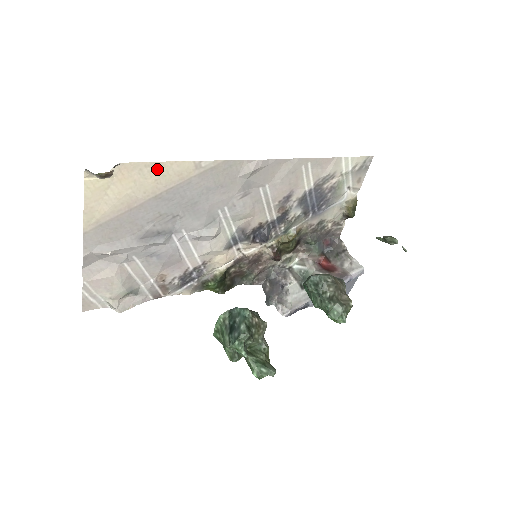
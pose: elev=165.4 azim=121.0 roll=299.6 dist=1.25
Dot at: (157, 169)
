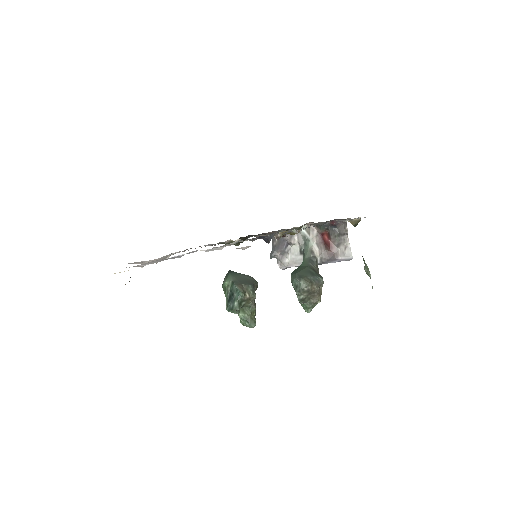
Dot at: occluded
